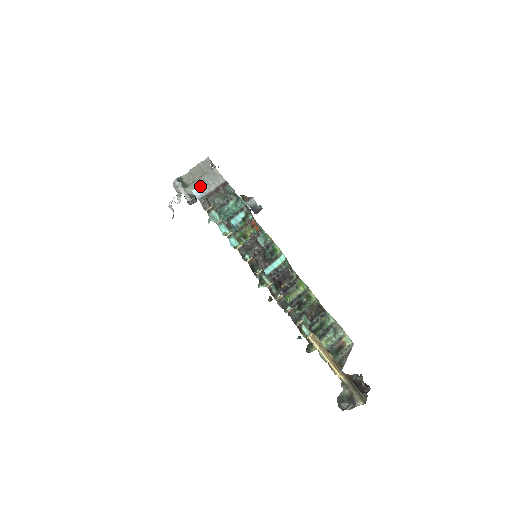
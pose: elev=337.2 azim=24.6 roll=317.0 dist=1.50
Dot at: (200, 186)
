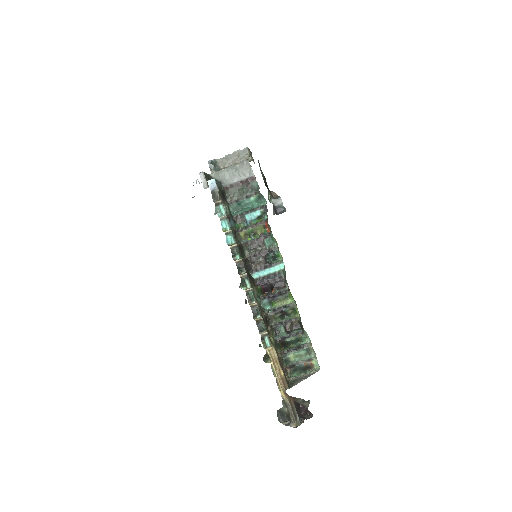
Dot at: (228, 174)
